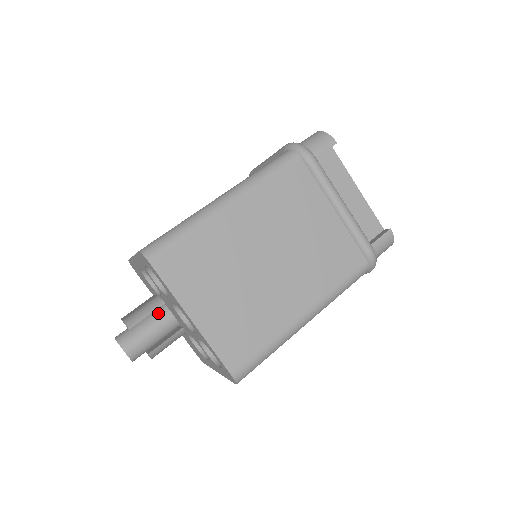
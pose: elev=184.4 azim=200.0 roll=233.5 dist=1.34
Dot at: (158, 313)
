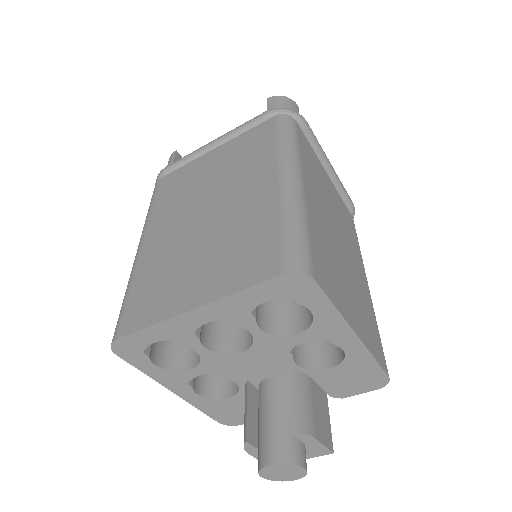
Dot at: (259, 398)
